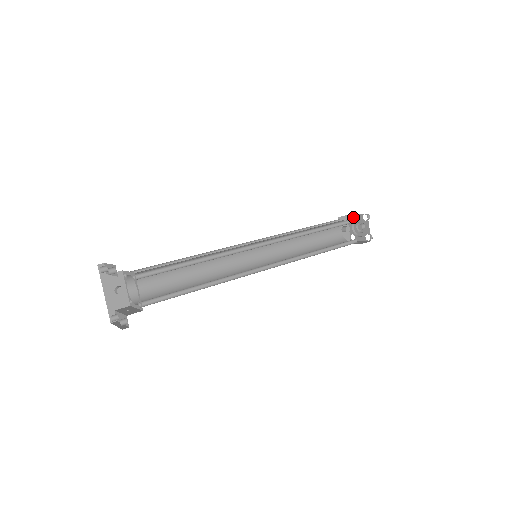
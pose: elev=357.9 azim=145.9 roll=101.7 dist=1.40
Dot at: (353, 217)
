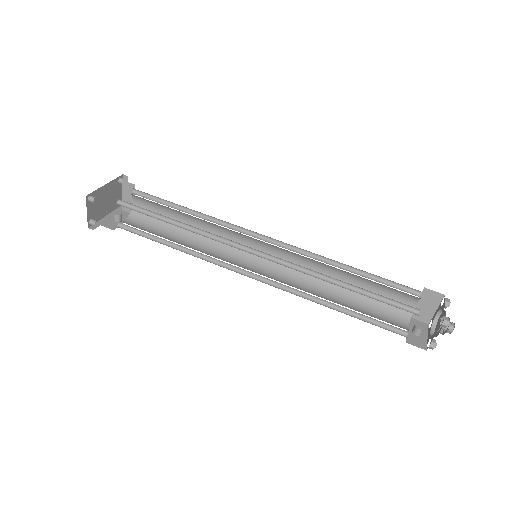
Dot at: (433, 318)
